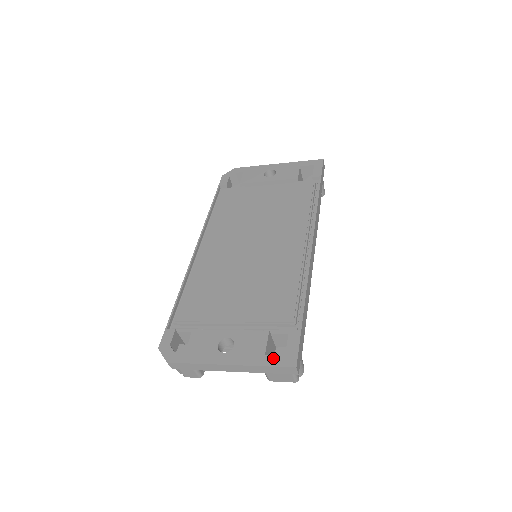
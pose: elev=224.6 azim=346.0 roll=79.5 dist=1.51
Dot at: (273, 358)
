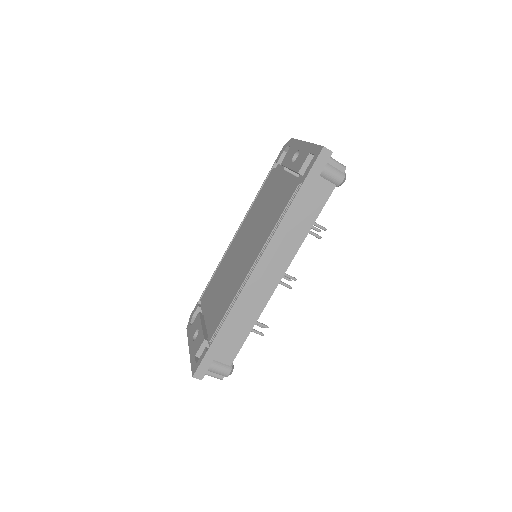
Dot at: (194, 362)
